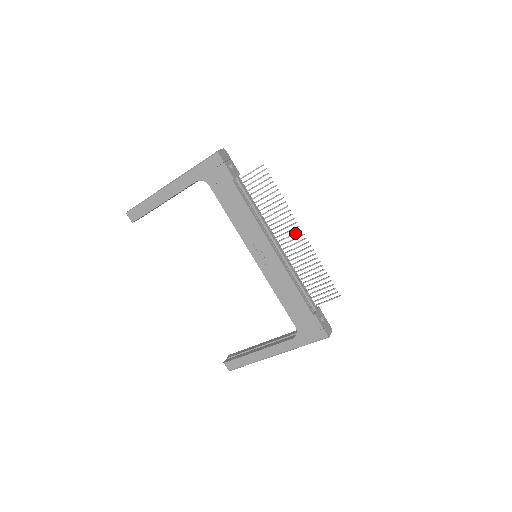
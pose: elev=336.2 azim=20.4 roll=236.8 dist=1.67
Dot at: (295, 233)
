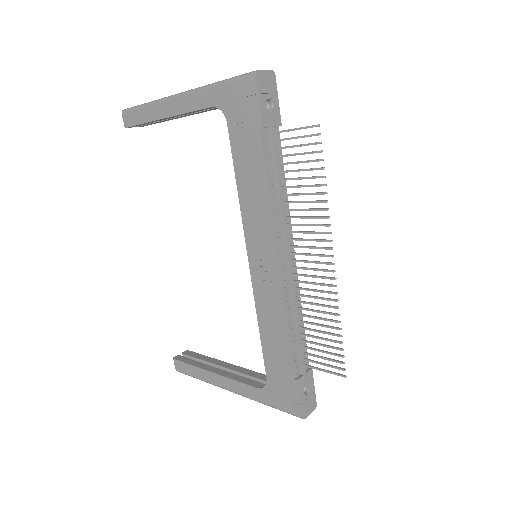
Dot at: (321, 255)
